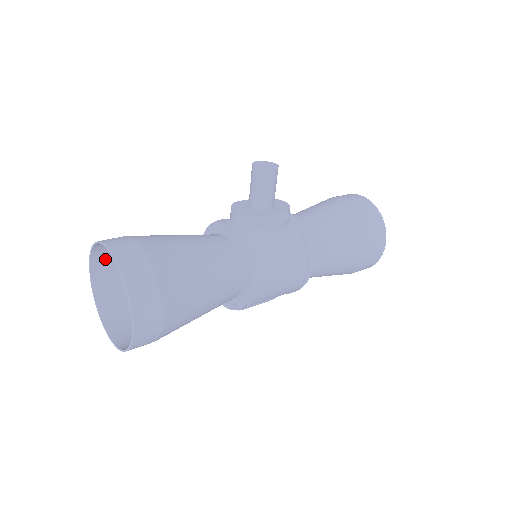
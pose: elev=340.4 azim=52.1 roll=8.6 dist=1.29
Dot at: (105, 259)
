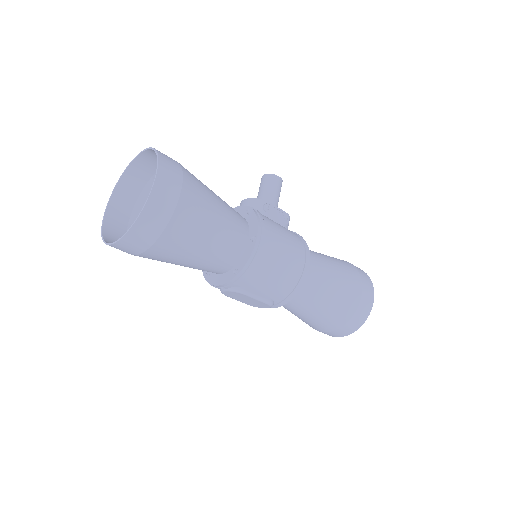
Dot at: (124, 201)
